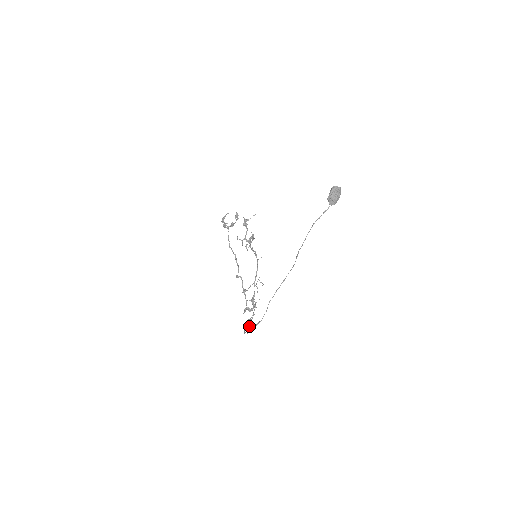
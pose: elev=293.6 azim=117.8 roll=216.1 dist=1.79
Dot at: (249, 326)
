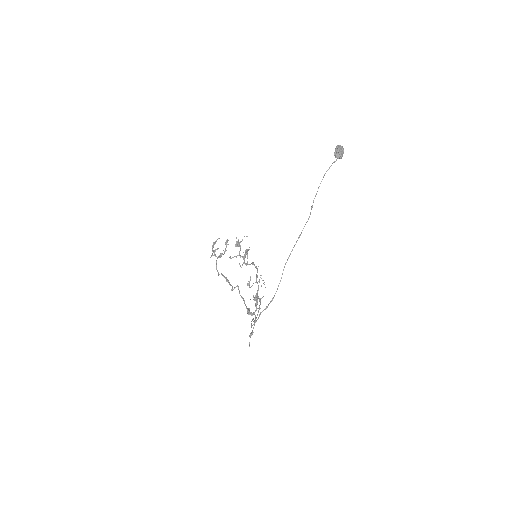
Dot at: (252, 330)
